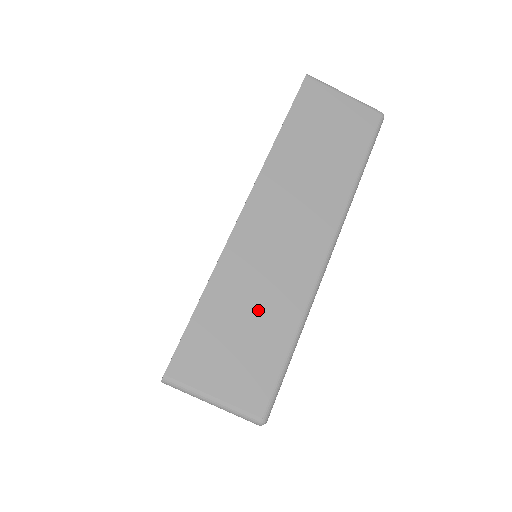
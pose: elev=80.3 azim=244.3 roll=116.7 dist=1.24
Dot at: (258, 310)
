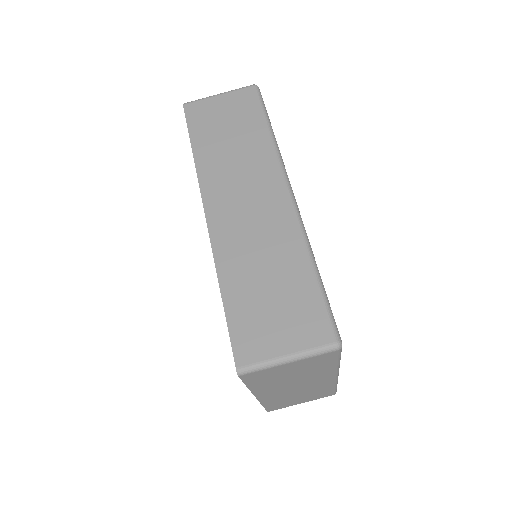
Dot at: (270, 271)
